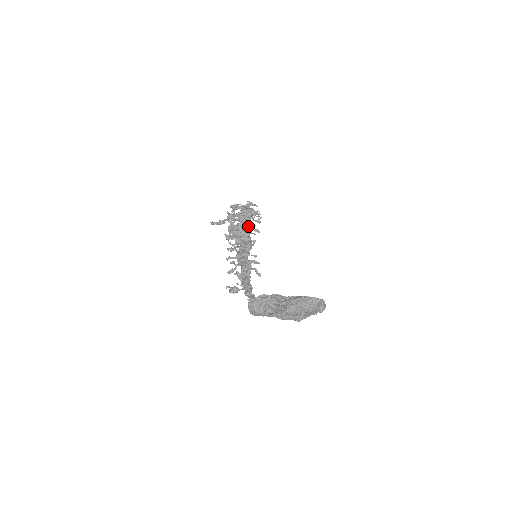
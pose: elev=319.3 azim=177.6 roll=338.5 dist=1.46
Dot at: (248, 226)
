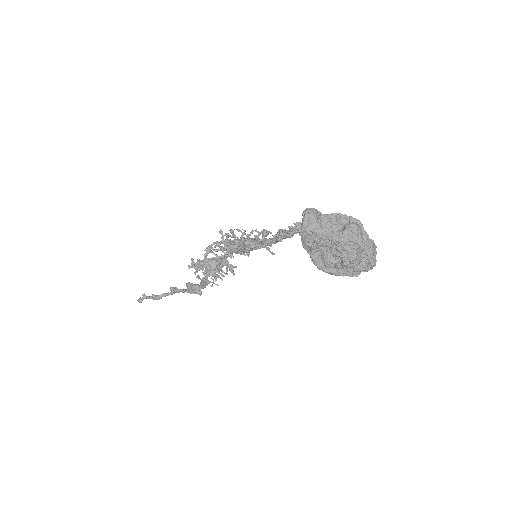
Dot at: occluded
